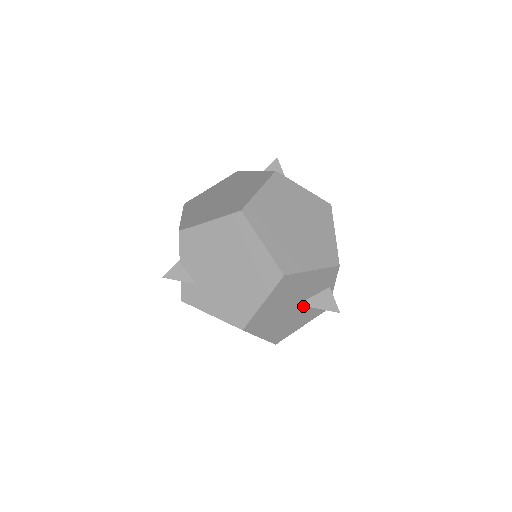
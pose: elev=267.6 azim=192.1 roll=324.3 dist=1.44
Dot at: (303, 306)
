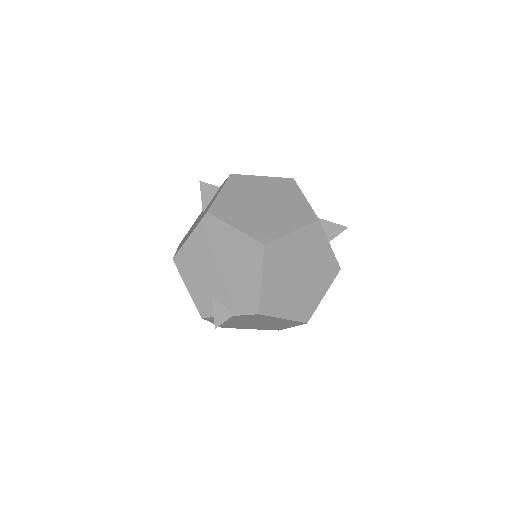
Dot at: occluded
